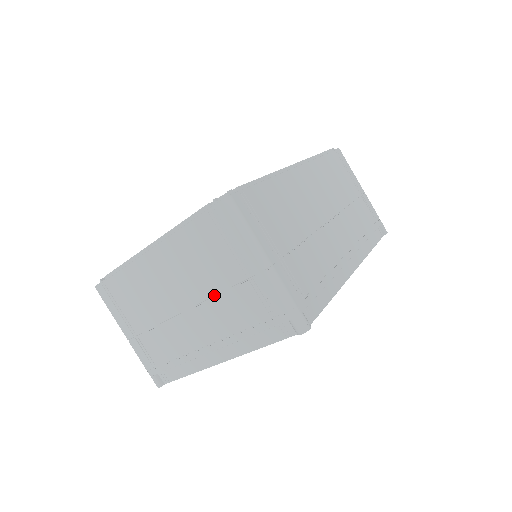
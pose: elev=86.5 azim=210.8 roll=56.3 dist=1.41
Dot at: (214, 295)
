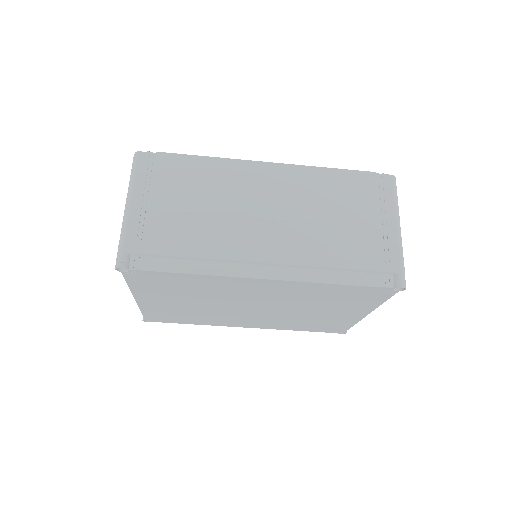
Dot at: occluded
